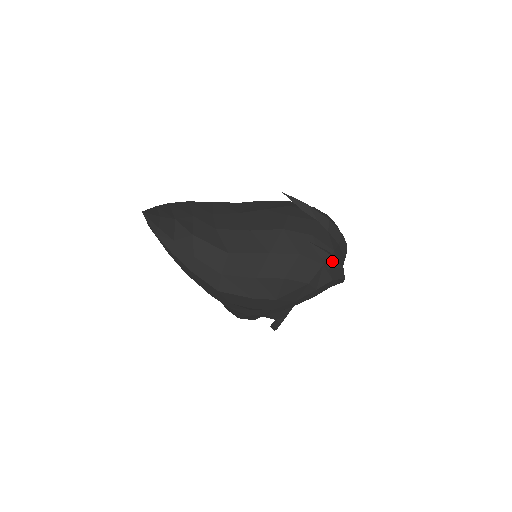
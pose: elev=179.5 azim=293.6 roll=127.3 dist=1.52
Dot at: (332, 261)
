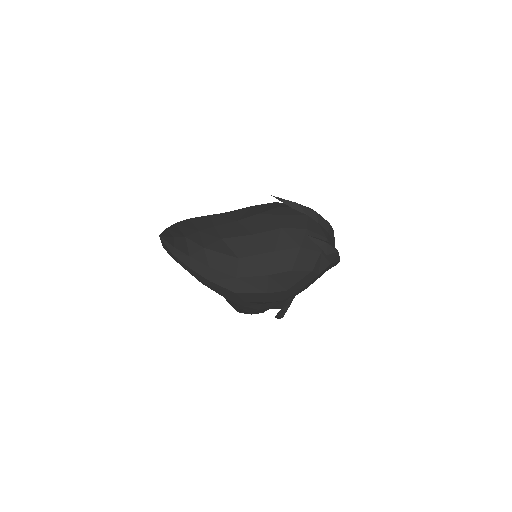
Dot at: (329, 248)
